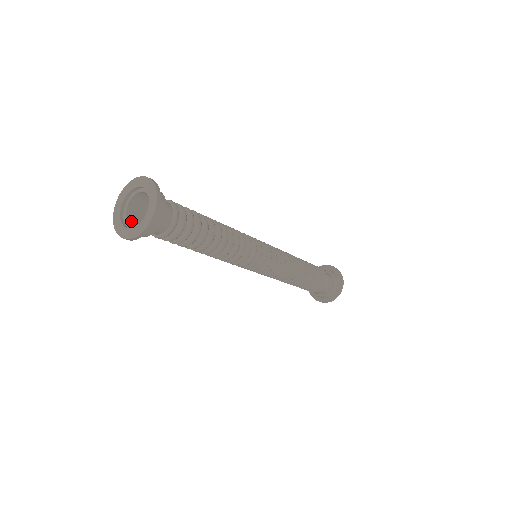
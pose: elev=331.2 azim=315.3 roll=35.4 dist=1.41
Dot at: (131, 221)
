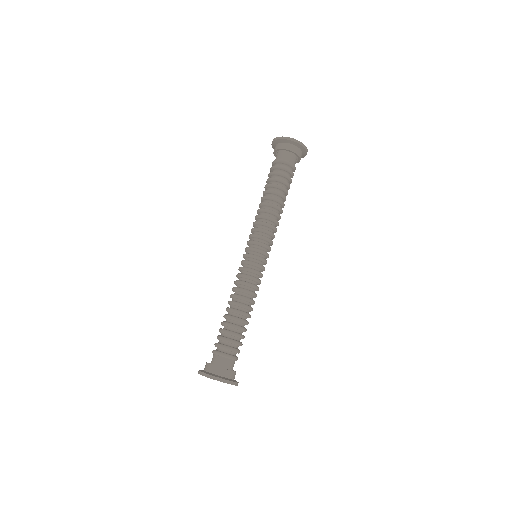
Dot at: occluded
